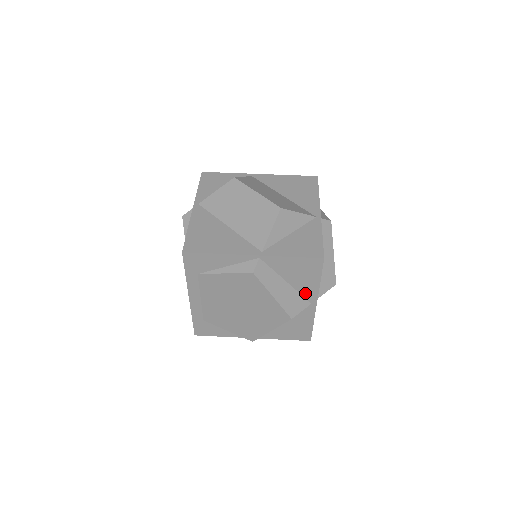
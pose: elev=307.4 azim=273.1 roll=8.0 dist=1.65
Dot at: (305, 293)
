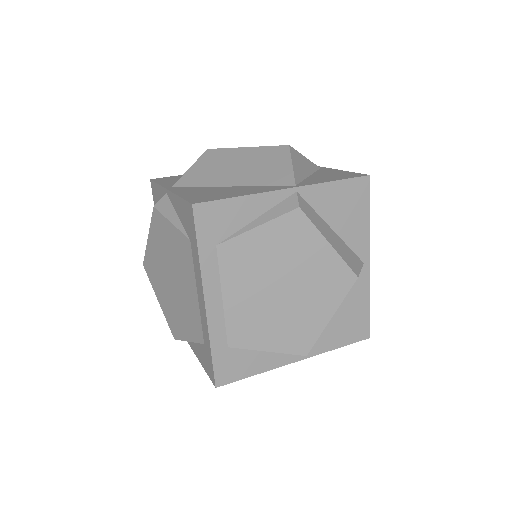
Dot at: (355, 245)
